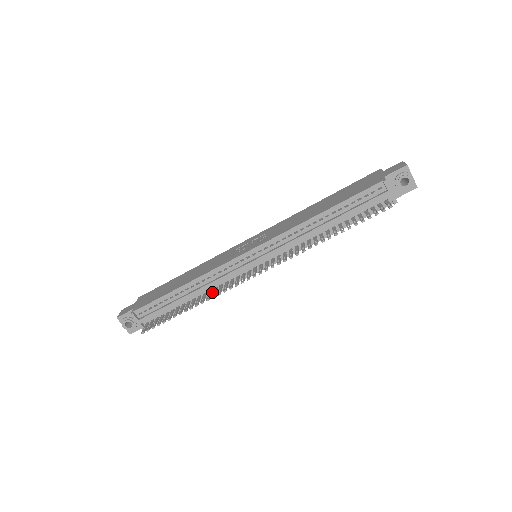
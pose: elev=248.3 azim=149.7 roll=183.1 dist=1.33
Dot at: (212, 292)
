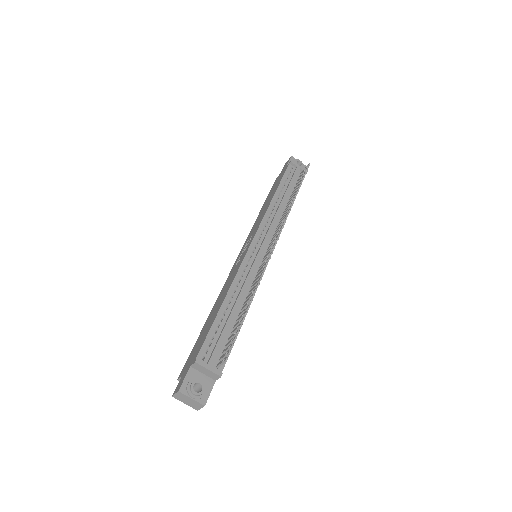
Dot at: occluded
